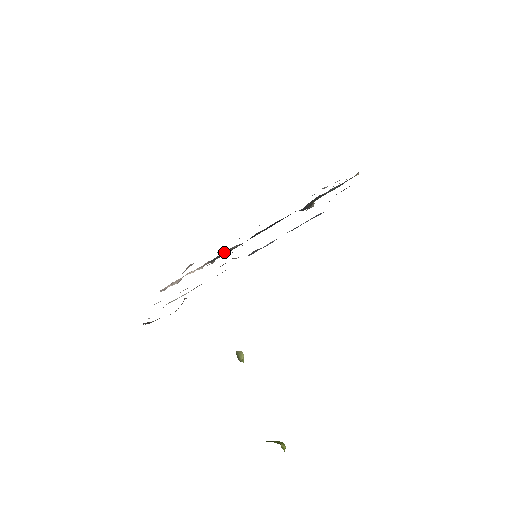
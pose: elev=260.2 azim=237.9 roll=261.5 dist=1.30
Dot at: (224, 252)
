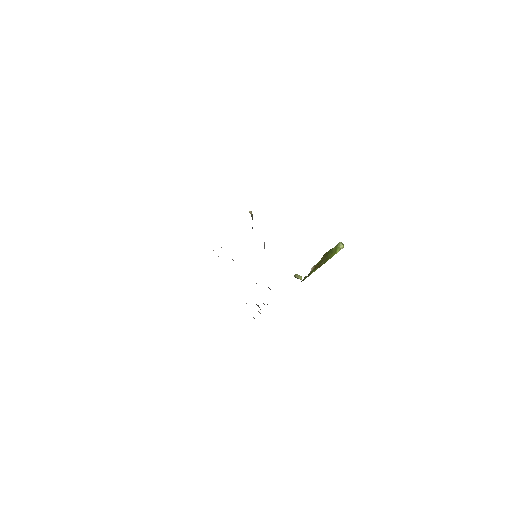
Dot at: occluded
